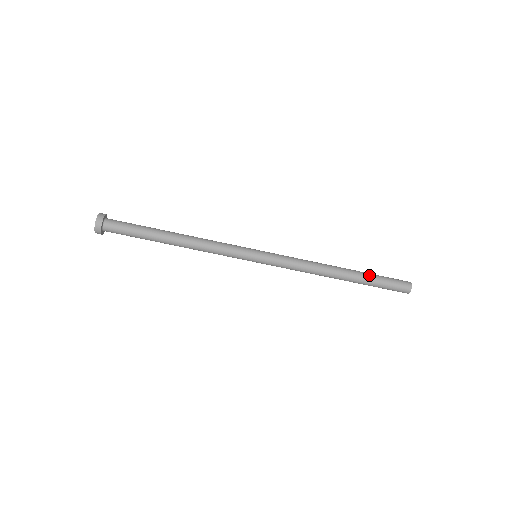
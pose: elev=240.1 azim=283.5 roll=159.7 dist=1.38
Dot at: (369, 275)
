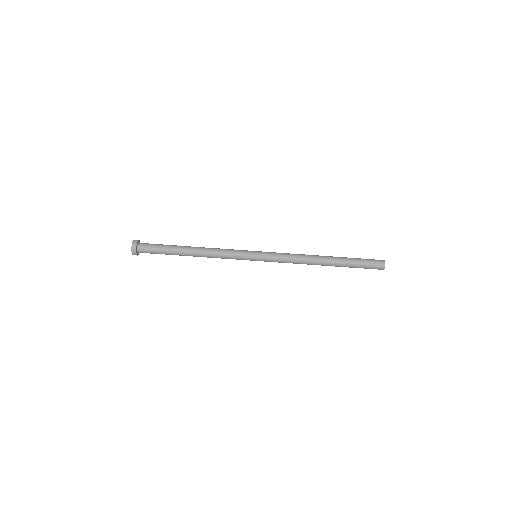
Dot at: (348, 260)
